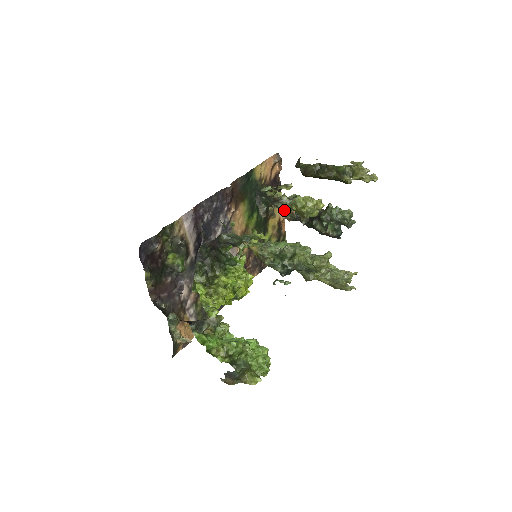
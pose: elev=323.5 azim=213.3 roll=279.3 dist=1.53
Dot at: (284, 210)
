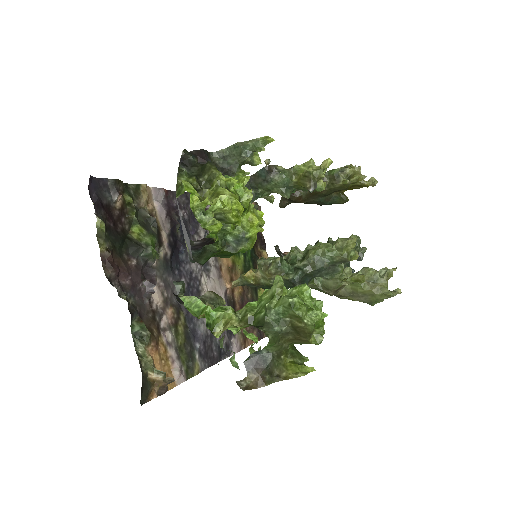
Dot at: (282, 188)
